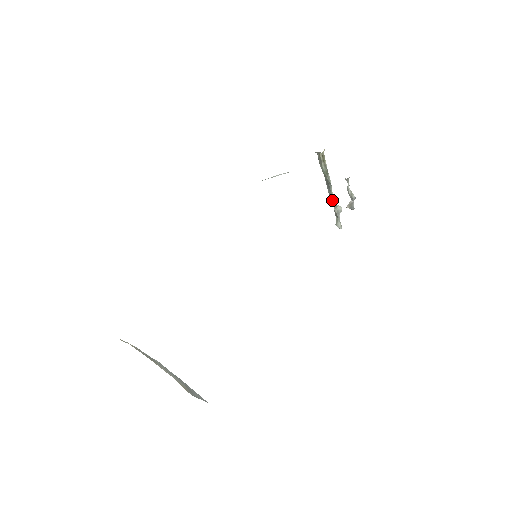
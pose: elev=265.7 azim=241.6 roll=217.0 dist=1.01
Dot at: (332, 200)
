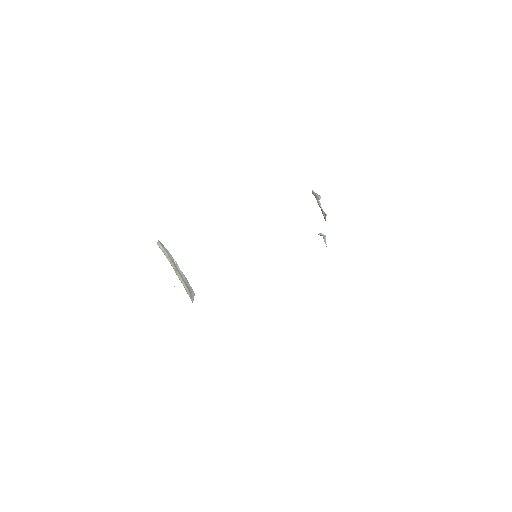
Dot at: occluded
